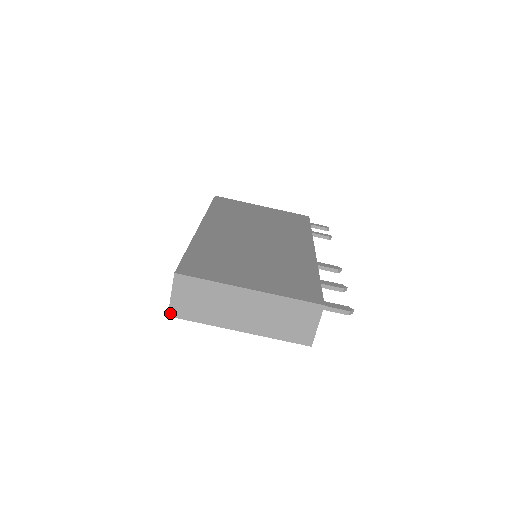
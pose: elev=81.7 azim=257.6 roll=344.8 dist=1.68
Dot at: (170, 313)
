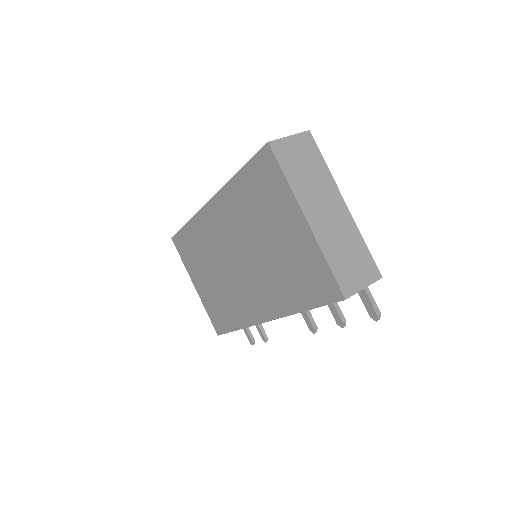
Dot at: (273, 143)
